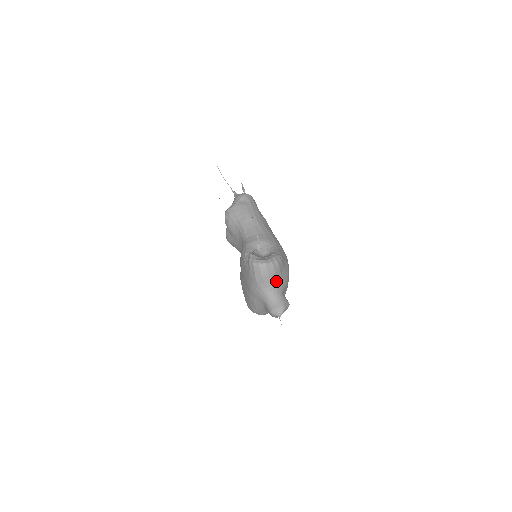
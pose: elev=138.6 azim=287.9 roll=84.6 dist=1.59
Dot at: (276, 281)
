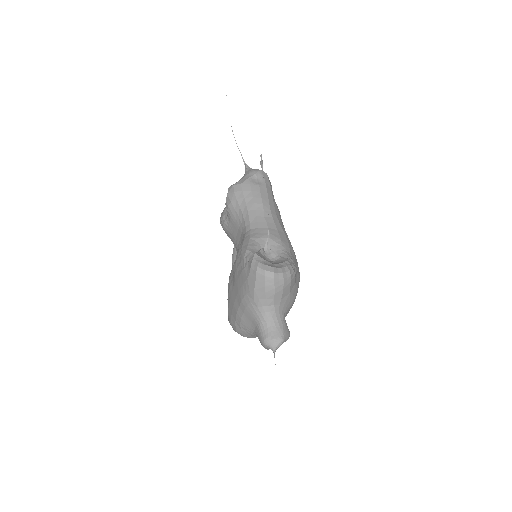
Dot at: (281, 300)
